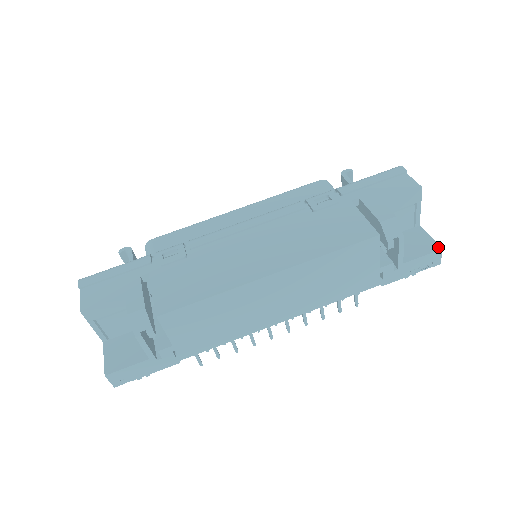
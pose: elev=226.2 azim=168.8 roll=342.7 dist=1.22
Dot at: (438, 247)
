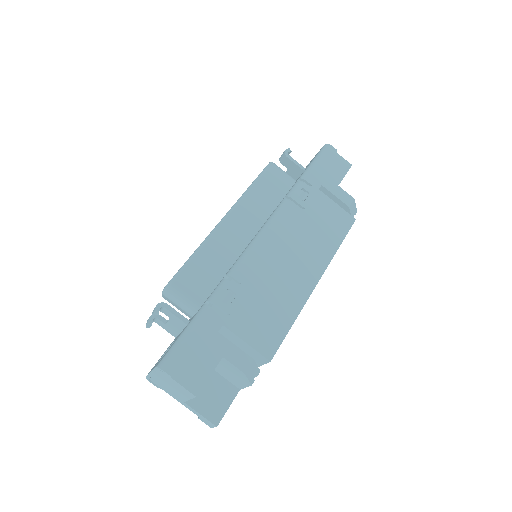
Dot at: occluded
